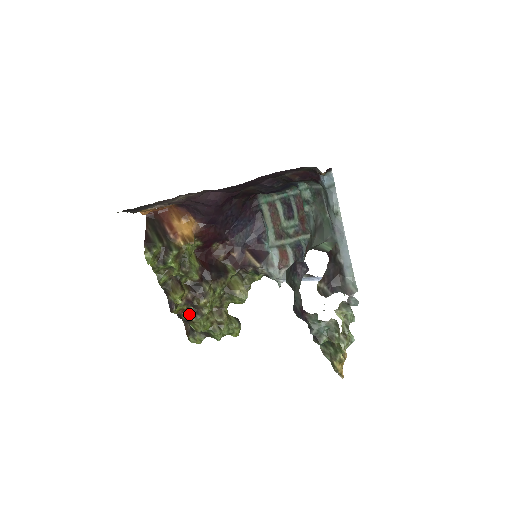
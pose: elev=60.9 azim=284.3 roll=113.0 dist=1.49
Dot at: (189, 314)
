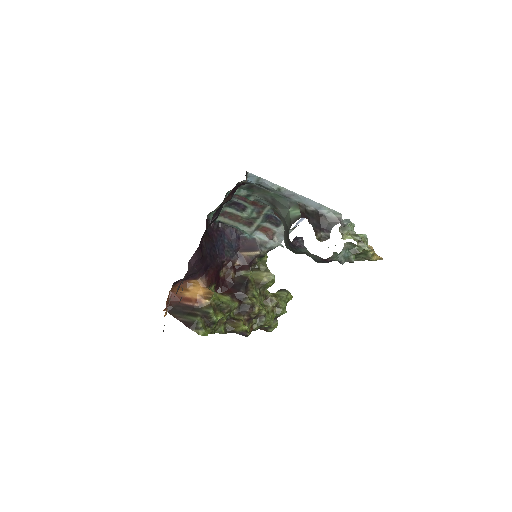
Dot at: (257, 324)
